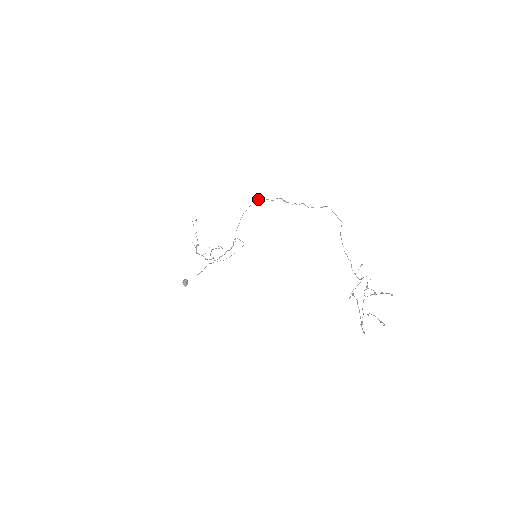
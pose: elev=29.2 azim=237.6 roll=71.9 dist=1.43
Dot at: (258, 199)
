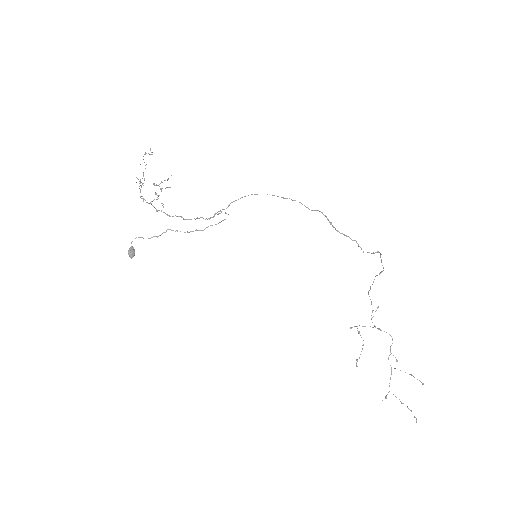
Dot at: occluded
